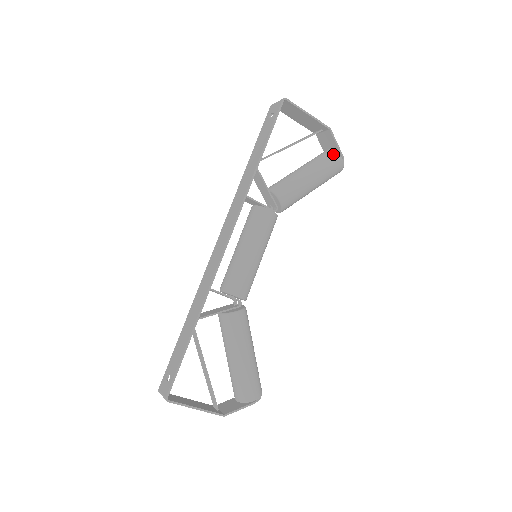
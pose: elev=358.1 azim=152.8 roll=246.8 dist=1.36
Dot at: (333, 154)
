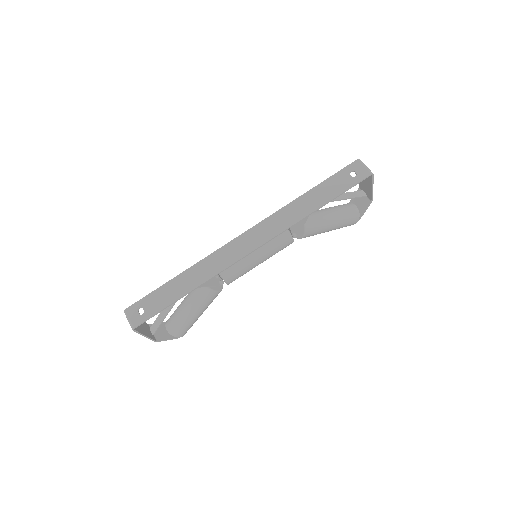
Dot at: (357, 216)
